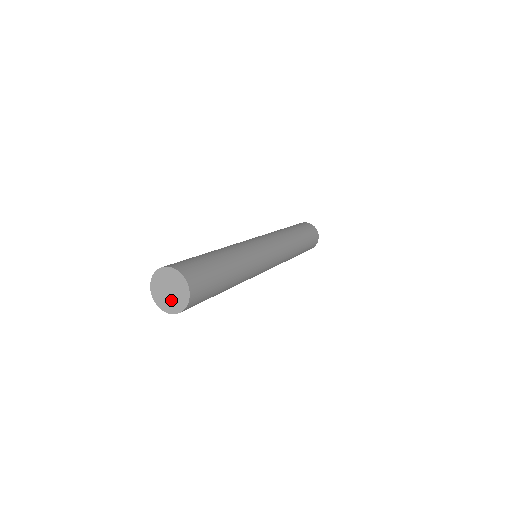
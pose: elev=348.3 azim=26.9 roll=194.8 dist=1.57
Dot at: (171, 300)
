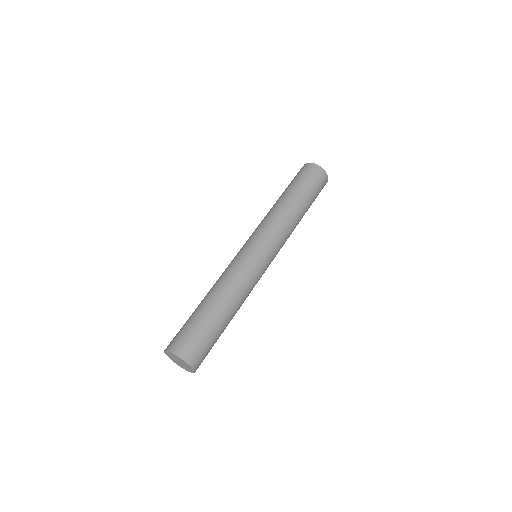
Dot at: (182, 366)
